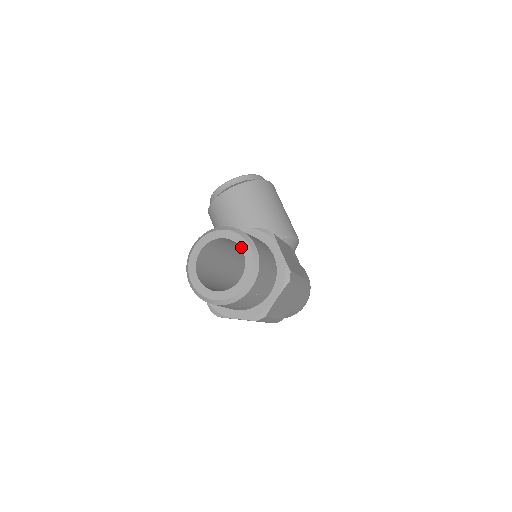
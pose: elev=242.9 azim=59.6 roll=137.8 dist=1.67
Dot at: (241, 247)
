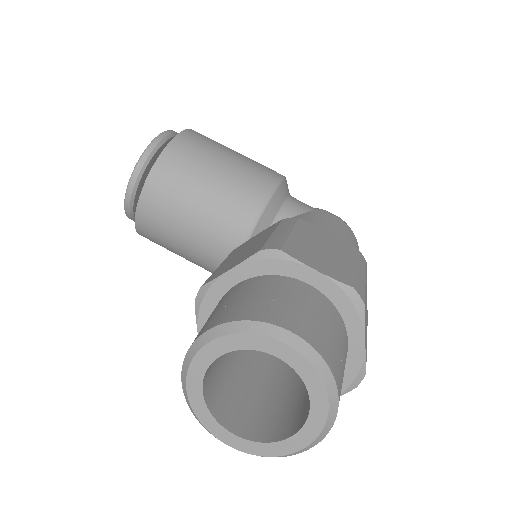
Dot at: (266, 352)
